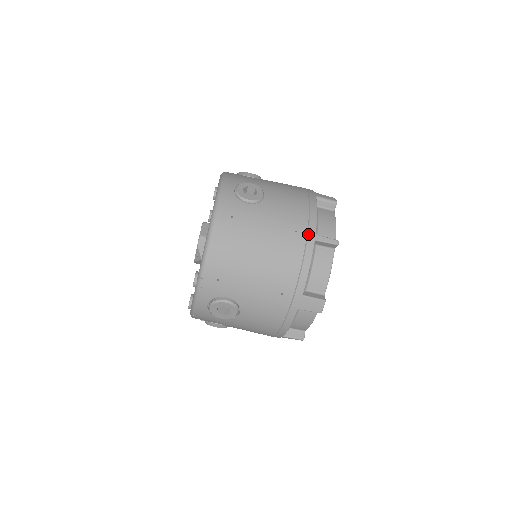
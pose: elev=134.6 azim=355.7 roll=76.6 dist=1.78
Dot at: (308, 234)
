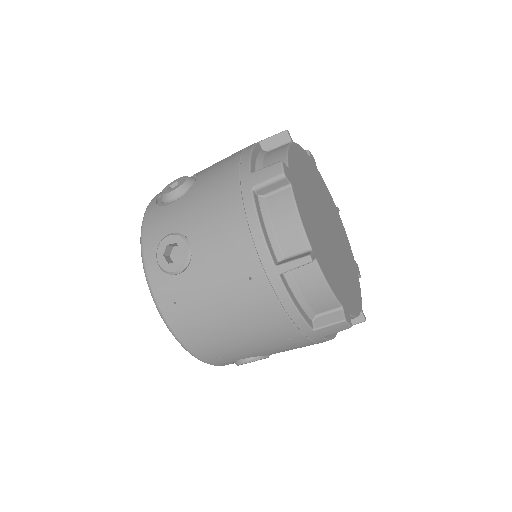
Dot at: (266, 273)
